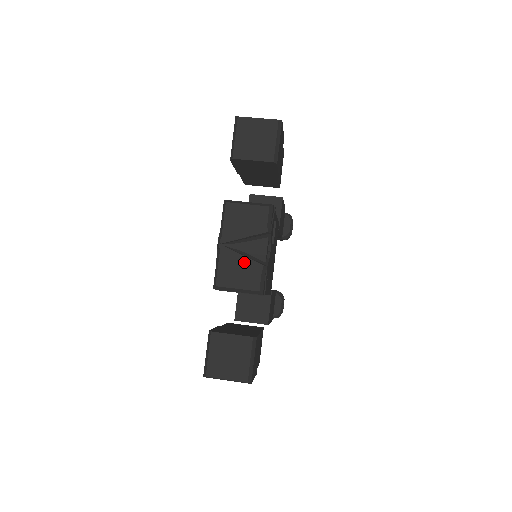
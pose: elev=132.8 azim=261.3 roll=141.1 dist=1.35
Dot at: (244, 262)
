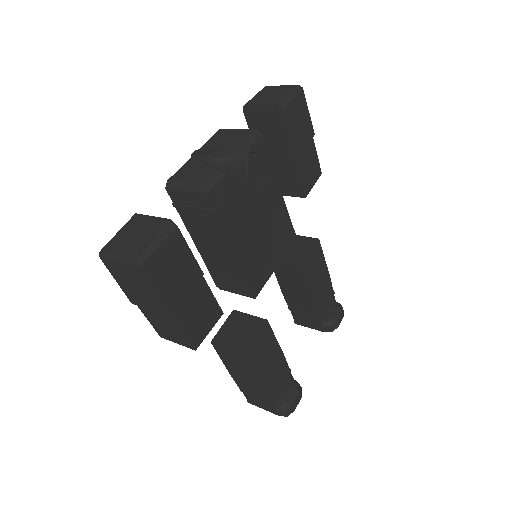
Dot at: (206, 164)
